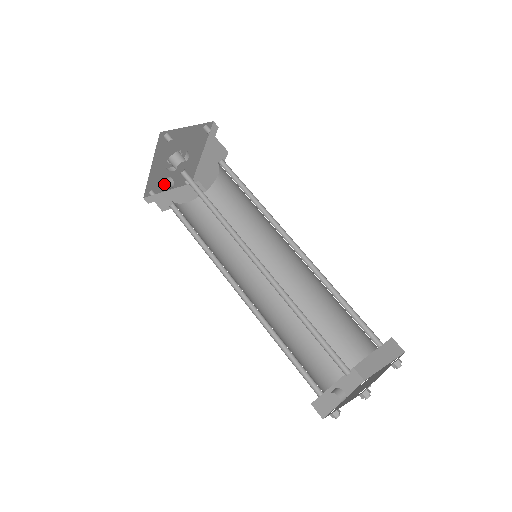
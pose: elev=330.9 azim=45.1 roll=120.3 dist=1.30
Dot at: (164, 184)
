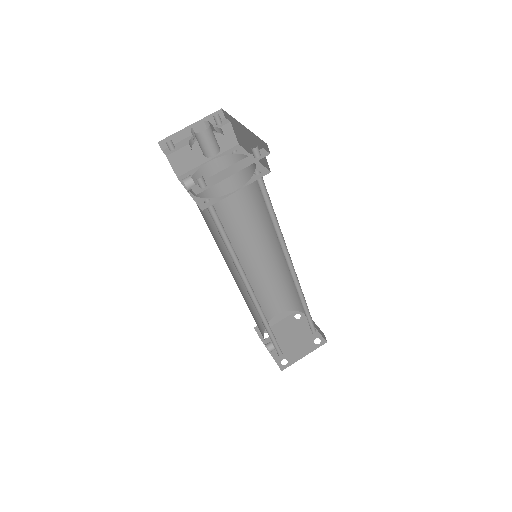
Dot at: occluded
